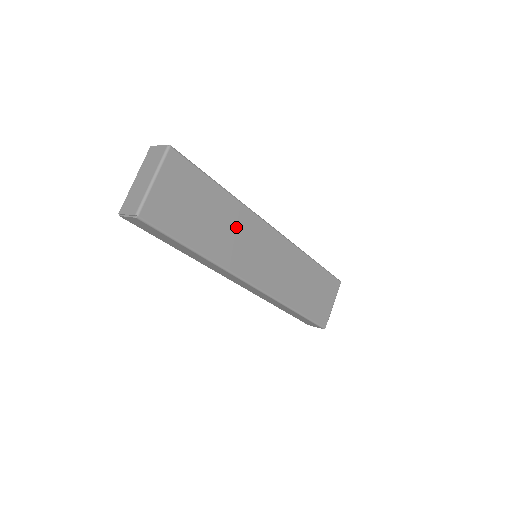
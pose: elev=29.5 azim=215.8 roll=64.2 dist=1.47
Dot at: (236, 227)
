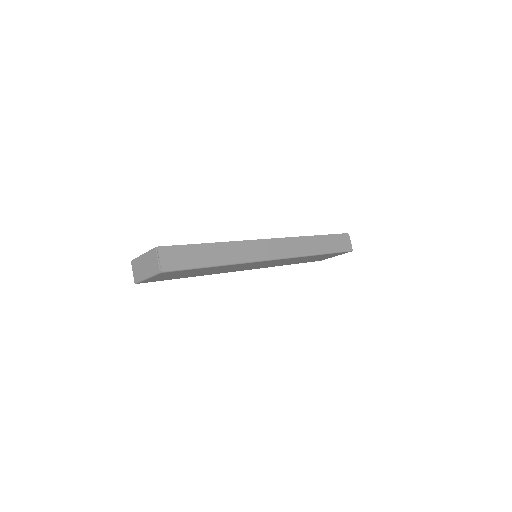
Dot at: (228, 268)
